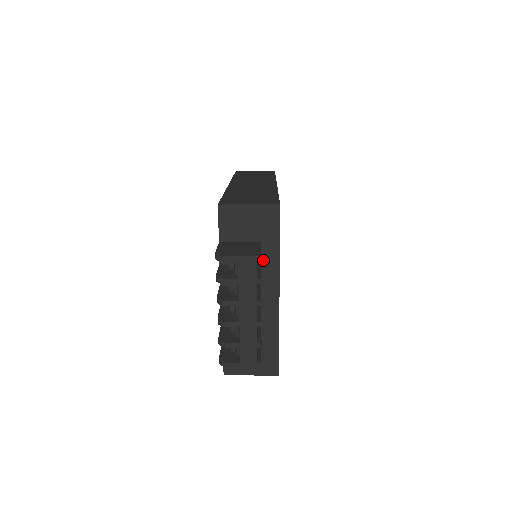
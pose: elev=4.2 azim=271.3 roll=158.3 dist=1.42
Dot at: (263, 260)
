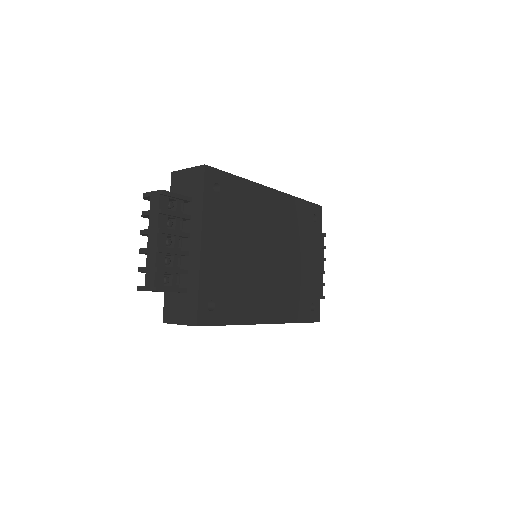
Dot at: (193, 213)
